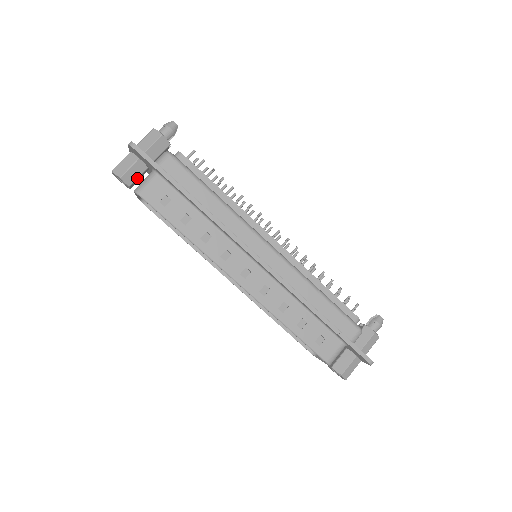
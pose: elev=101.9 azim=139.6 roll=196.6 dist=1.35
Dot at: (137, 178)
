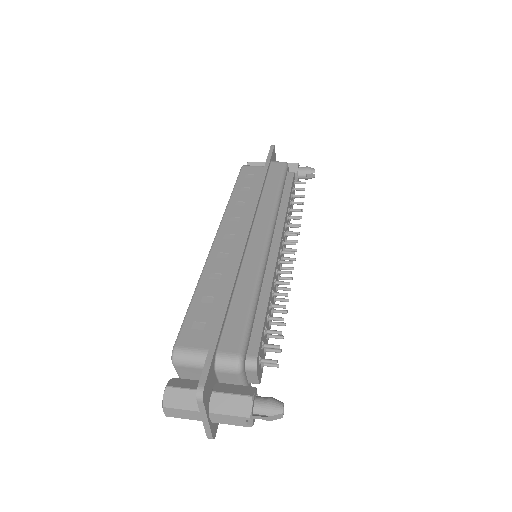
Dot at: occluded
